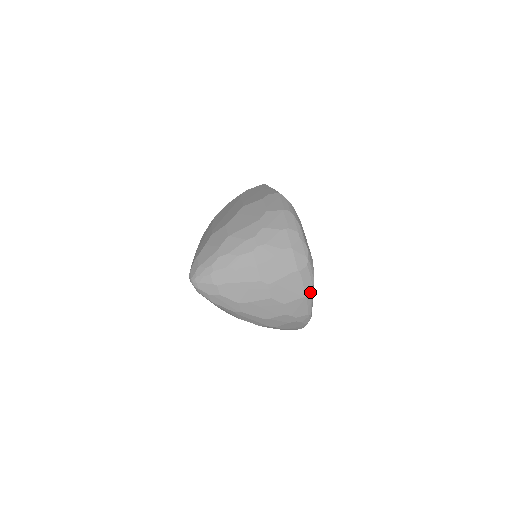
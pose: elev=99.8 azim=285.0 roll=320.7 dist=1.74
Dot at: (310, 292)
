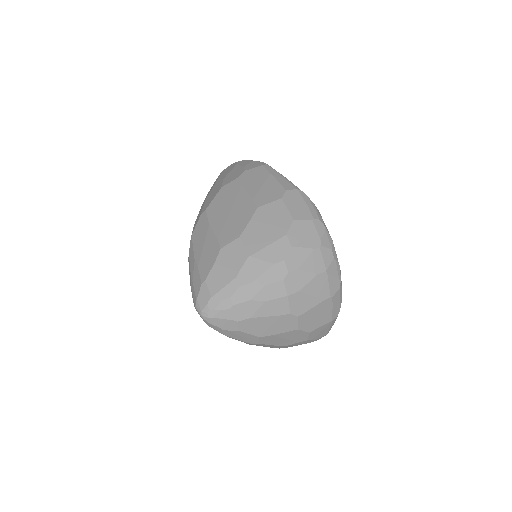
Dot at: (336, 315)
